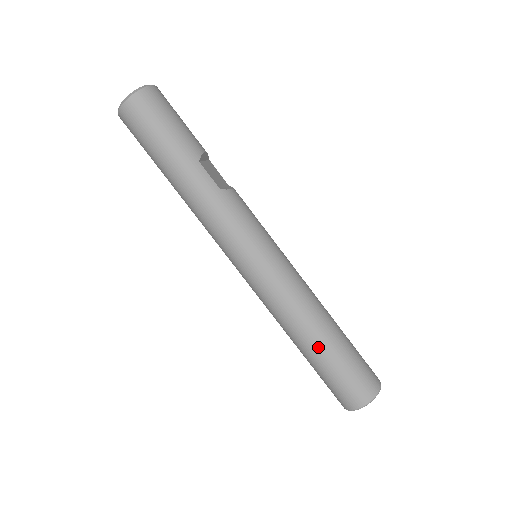
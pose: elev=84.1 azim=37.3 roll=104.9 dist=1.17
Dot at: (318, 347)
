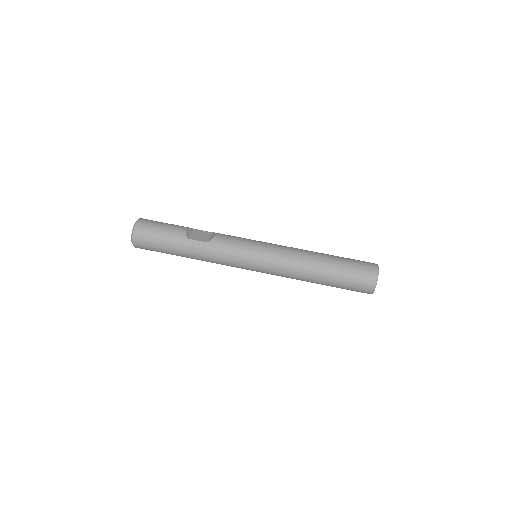
Dot at: (324, 277)
